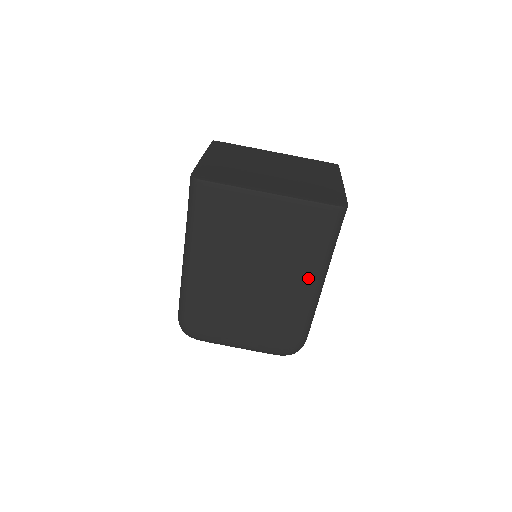
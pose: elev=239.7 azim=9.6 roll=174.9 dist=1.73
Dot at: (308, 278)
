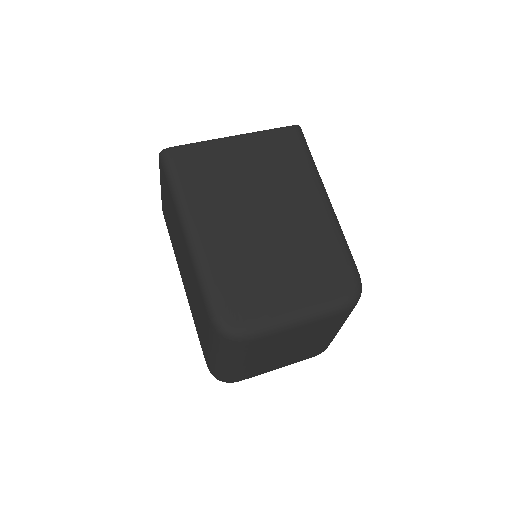
Dot at: (313, 195)
